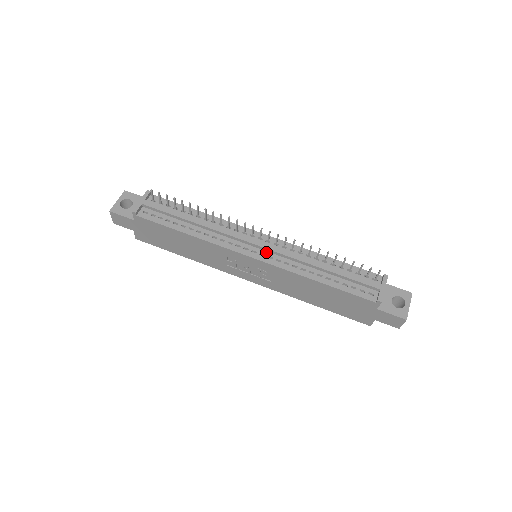
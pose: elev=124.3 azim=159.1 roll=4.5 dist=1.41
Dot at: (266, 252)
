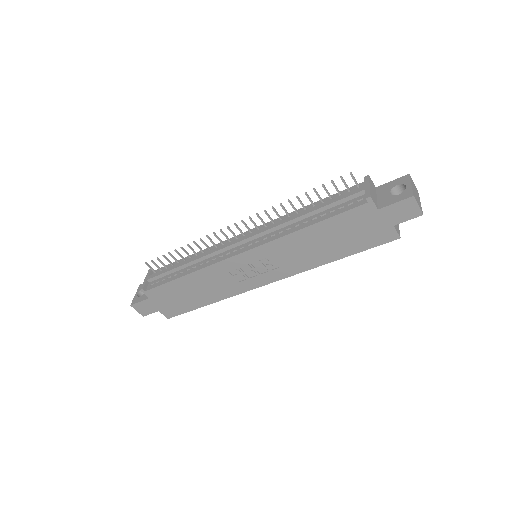
Dot at: (252, 241)
